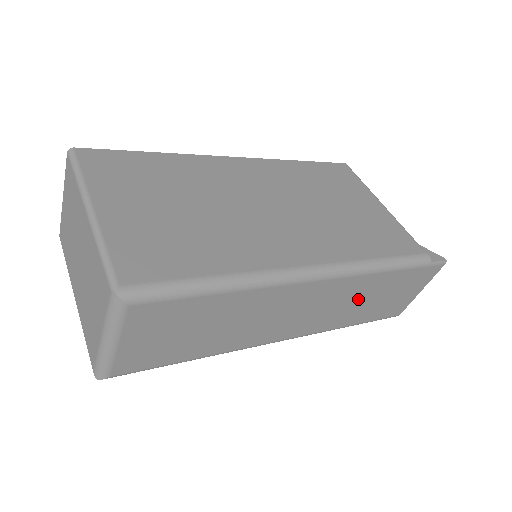
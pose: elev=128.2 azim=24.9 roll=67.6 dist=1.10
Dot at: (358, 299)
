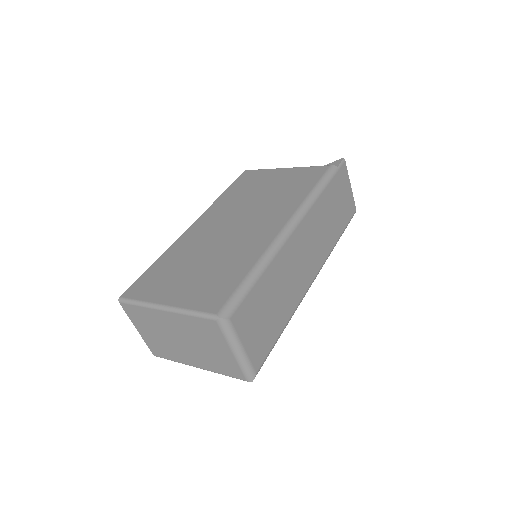
Dot at: (325, 221)
